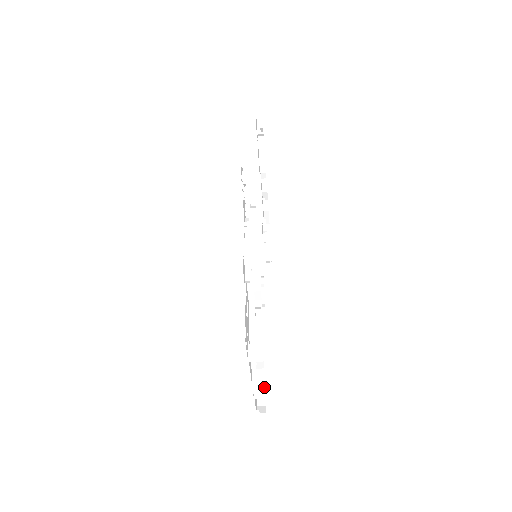
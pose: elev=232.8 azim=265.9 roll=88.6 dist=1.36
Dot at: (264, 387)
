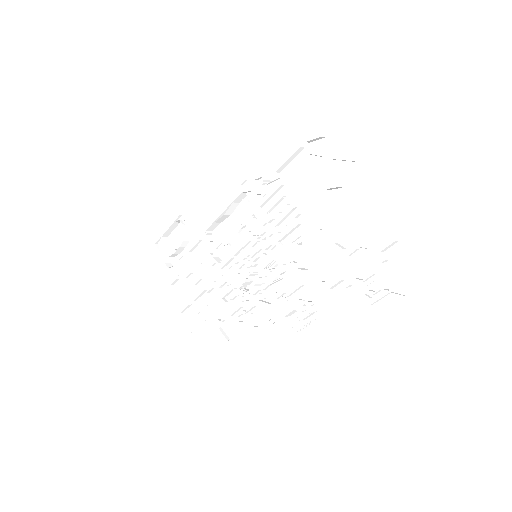
Dot at: (175, 227)
